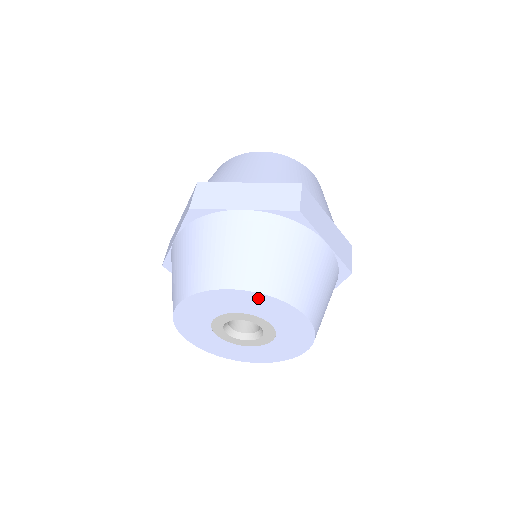
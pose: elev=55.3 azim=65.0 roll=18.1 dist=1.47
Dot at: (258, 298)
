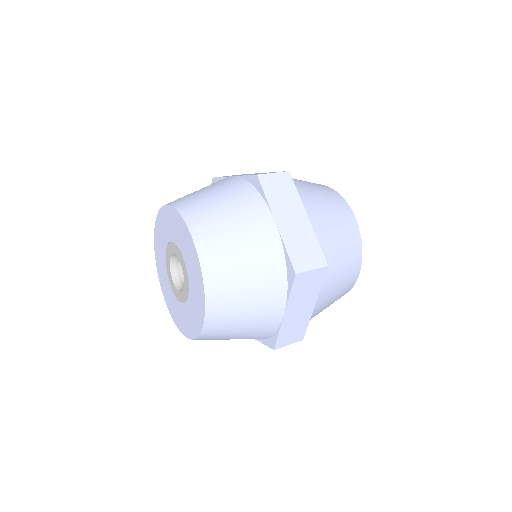
Dot at: (198, 271)
